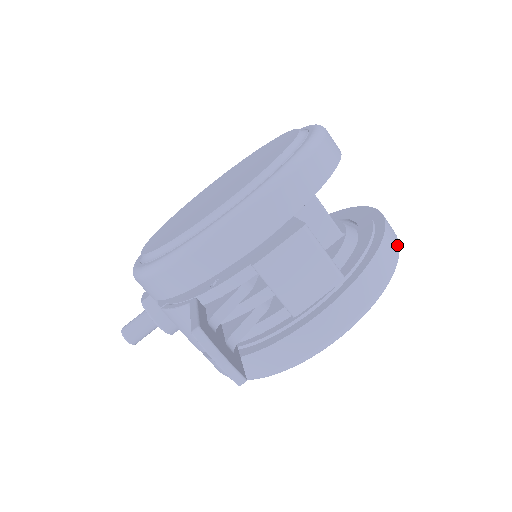
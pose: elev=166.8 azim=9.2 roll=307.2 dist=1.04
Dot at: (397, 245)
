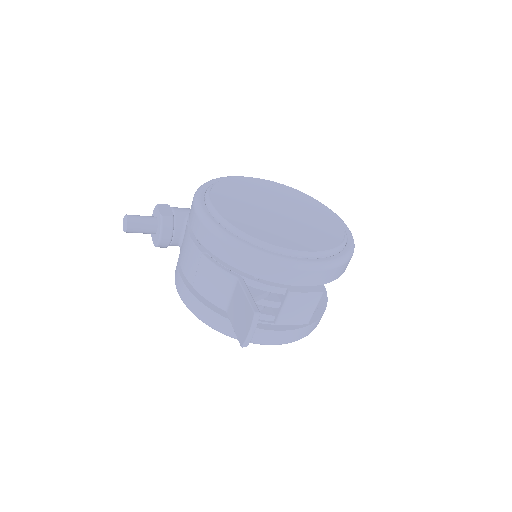
Dot at: occluded
